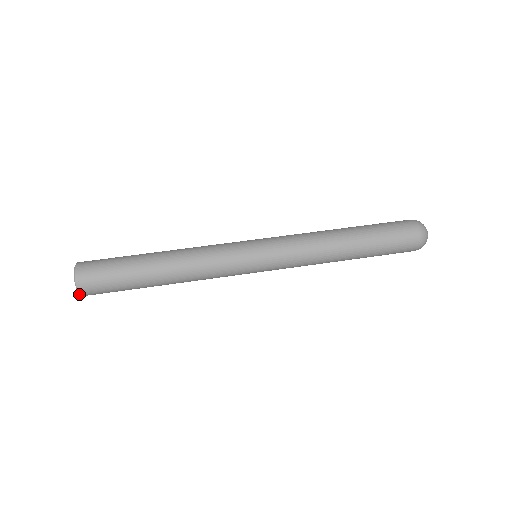
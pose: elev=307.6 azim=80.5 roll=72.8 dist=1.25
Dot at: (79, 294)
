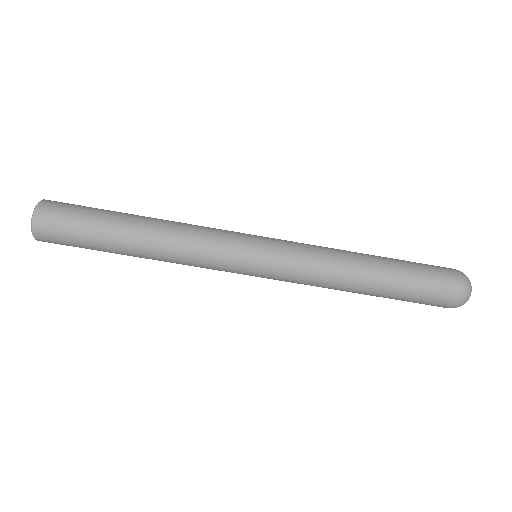
Dot at: occluded
